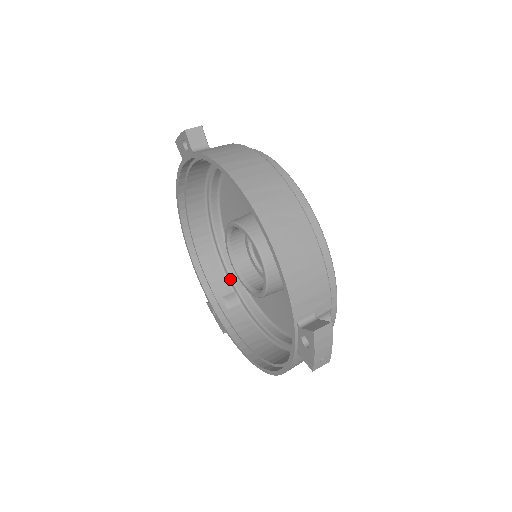
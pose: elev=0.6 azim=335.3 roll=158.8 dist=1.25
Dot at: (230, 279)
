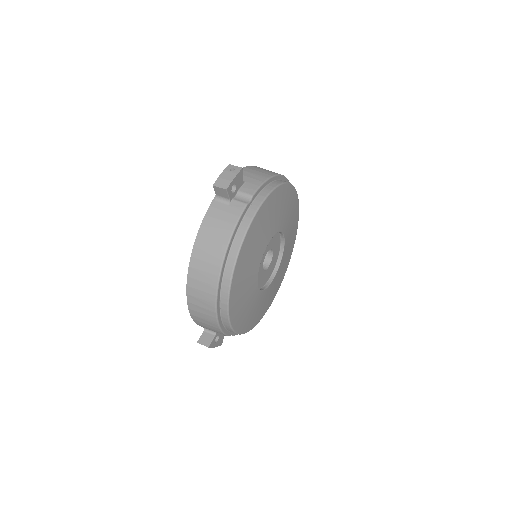
Dot at: occluded
